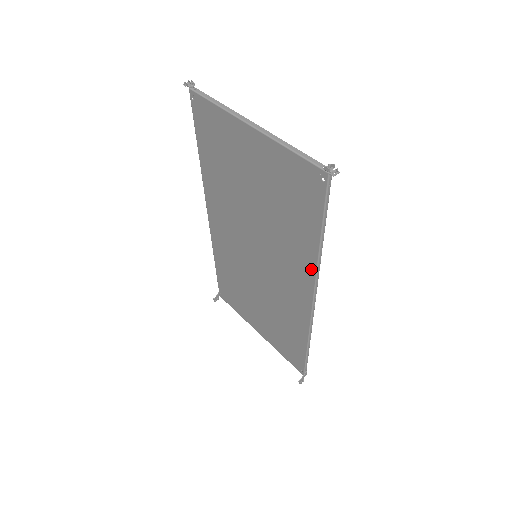
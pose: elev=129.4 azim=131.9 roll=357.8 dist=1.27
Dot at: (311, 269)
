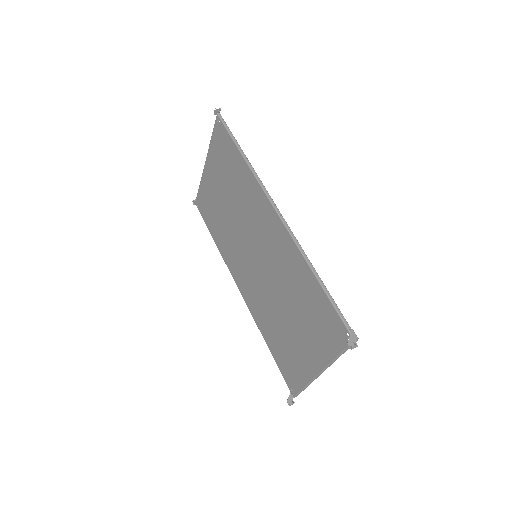
Dot at: (255, 184)
